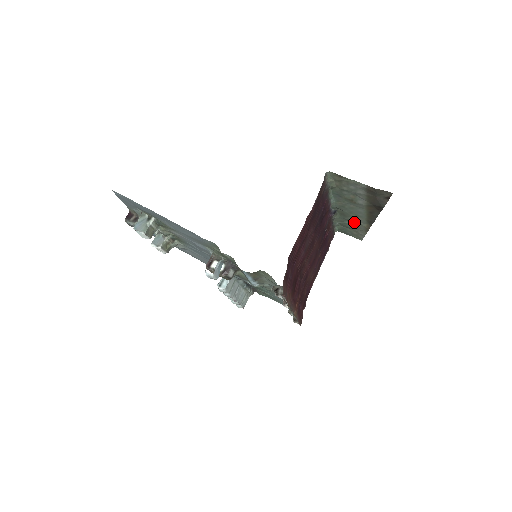
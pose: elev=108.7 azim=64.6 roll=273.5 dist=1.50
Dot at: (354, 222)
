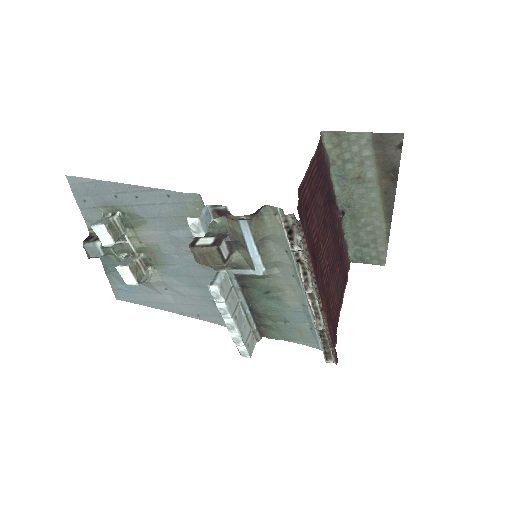
Dot at: (369, 227)
